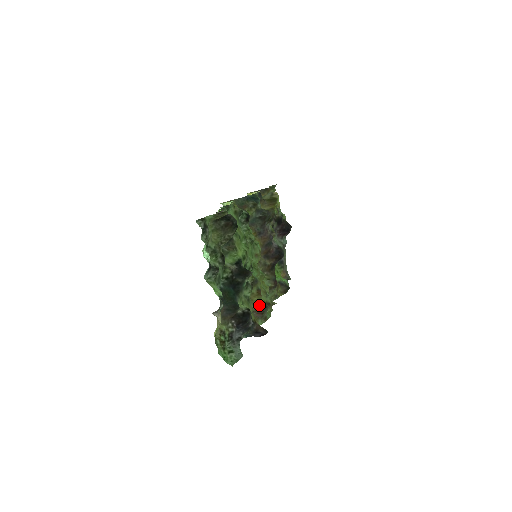
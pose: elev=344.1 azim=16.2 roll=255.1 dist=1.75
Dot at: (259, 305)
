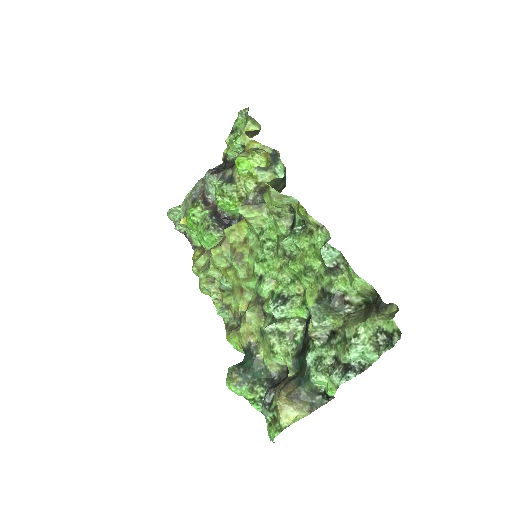
Dot at: occluded
